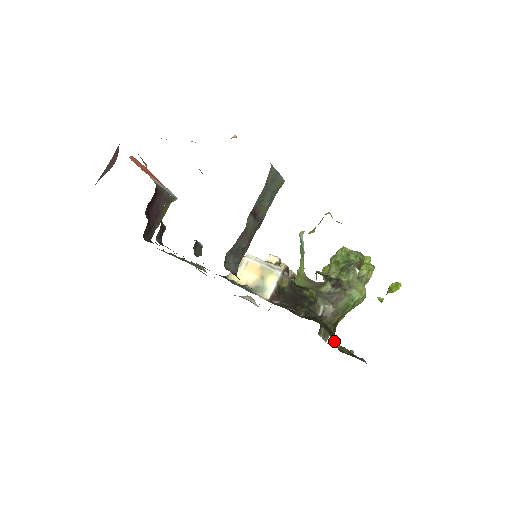
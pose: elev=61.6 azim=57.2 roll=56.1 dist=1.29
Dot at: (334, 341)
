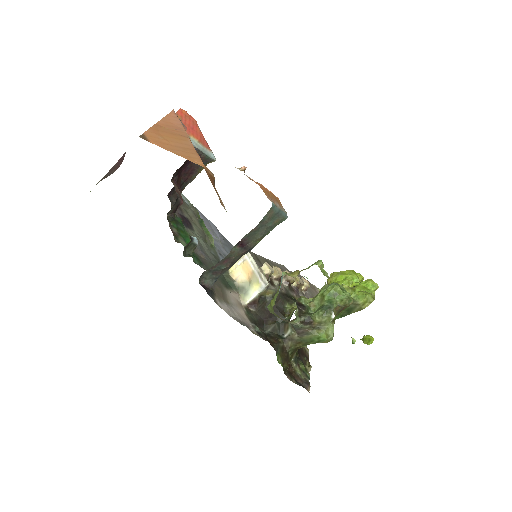
Dot at: (293, 358)
